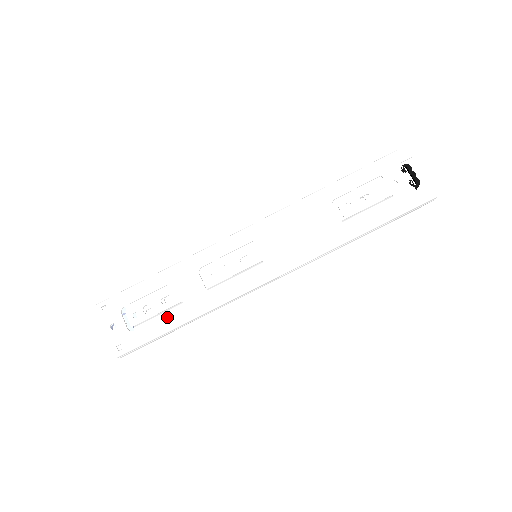
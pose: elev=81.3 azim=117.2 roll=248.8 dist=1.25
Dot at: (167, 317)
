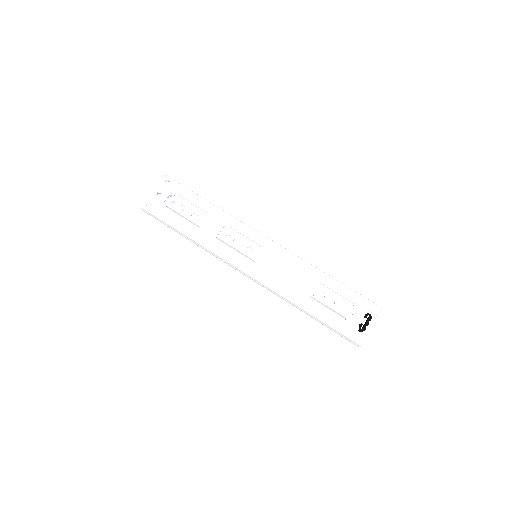
Dot at: (185, 223)
